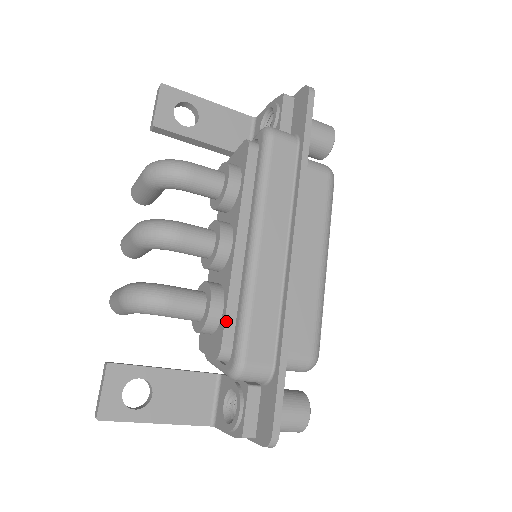
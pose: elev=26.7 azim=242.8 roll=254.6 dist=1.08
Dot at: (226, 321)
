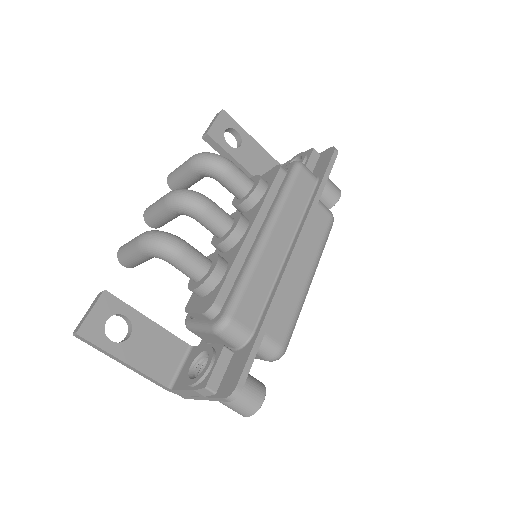
Dot at: (224, 283)
